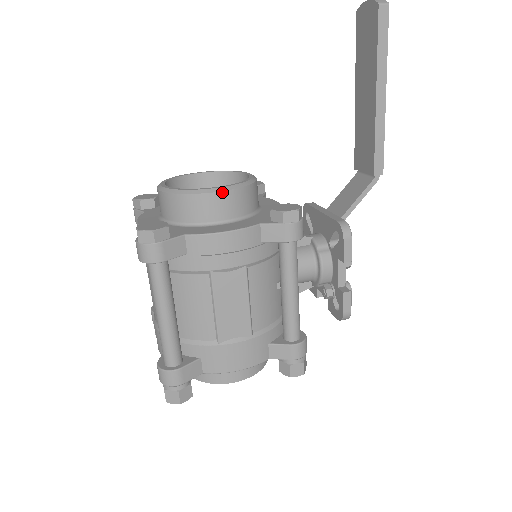
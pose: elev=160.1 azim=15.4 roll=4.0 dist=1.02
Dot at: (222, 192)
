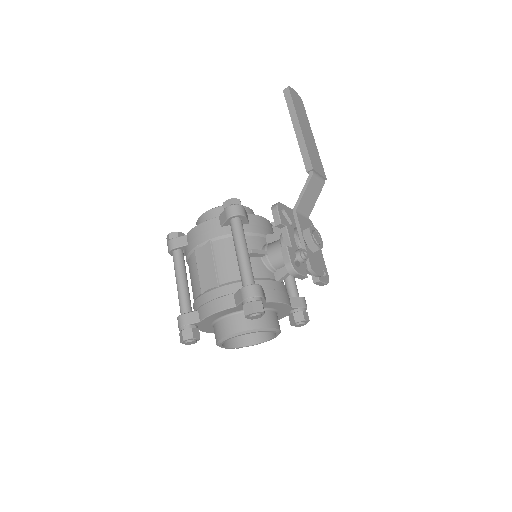
Dot at: (209, 211)
